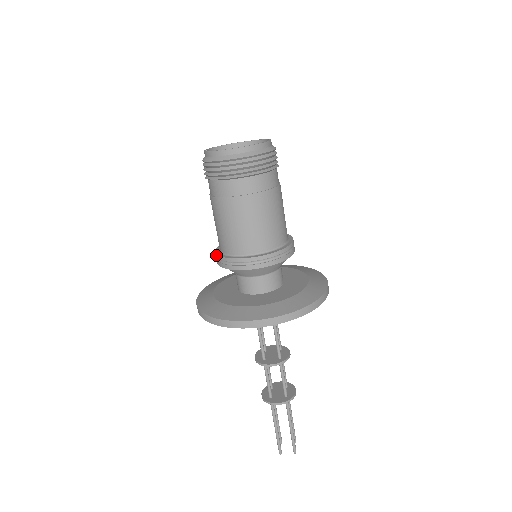
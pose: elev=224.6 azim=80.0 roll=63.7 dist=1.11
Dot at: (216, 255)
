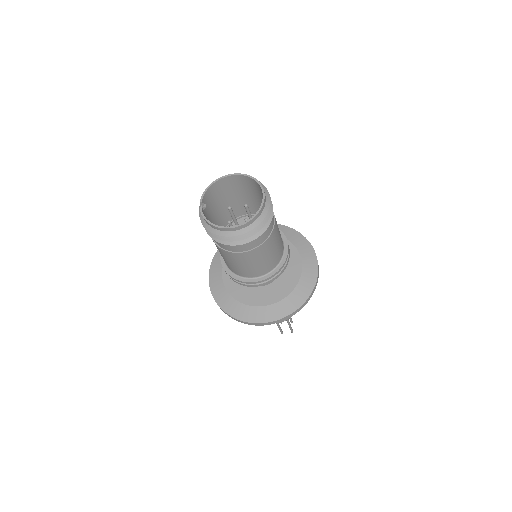
Dot at: occluded
